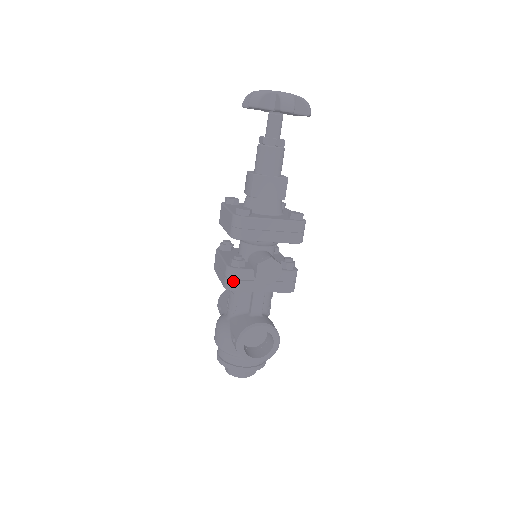
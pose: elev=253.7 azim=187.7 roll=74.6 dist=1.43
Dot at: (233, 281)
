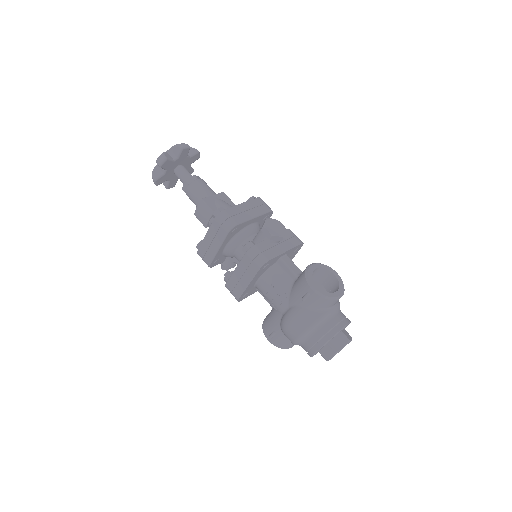
Dot at: (261, 255)
